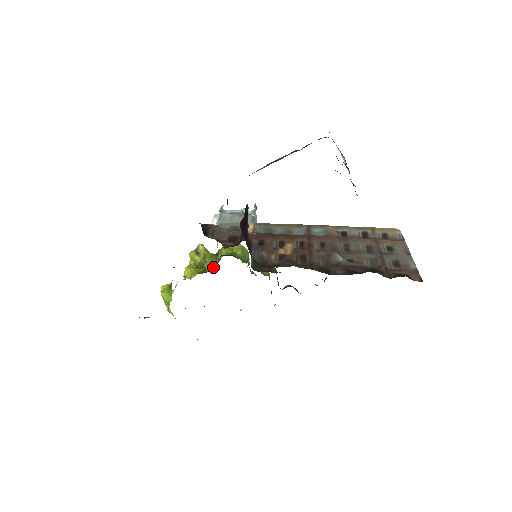
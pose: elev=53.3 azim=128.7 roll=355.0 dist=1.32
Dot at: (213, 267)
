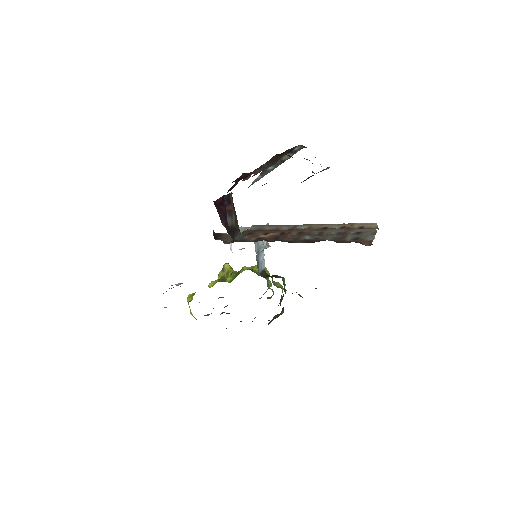
Dot at: occluded
